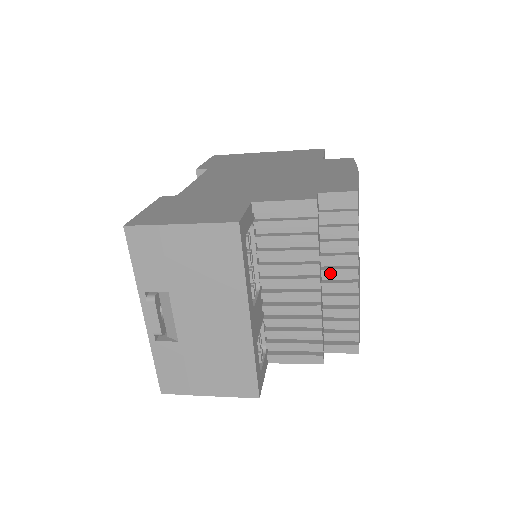
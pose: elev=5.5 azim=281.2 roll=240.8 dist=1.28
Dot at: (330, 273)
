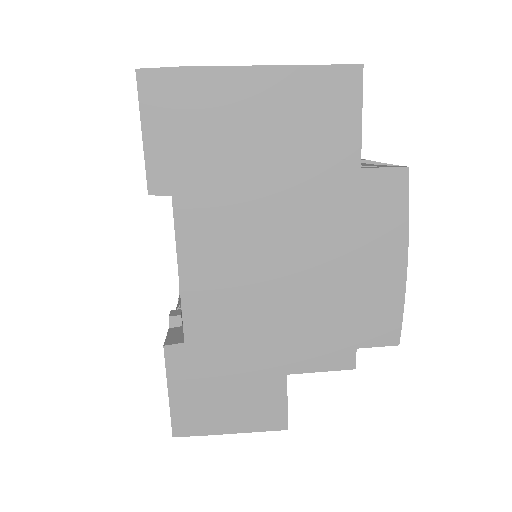
Dot at: occluded
